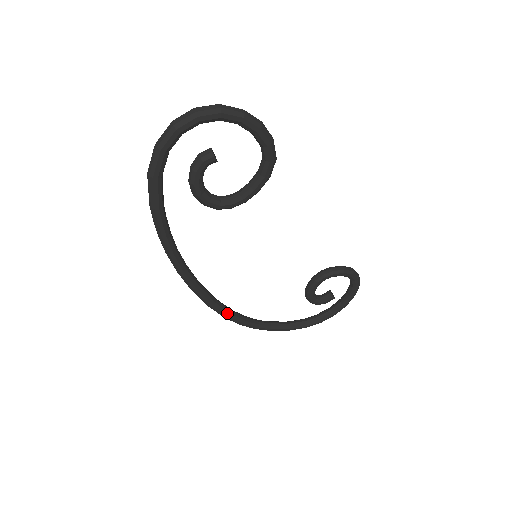
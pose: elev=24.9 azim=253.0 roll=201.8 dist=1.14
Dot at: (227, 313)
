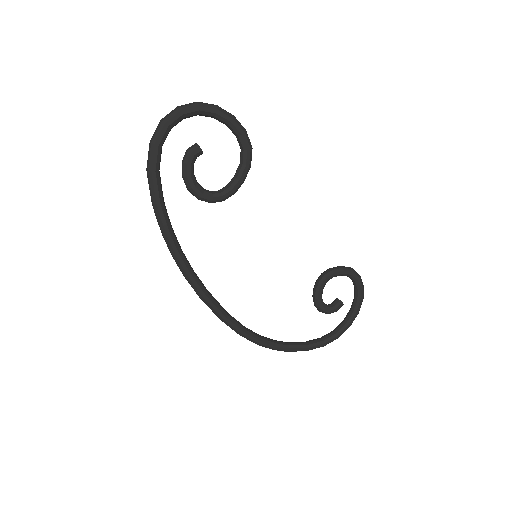
Dot at: (241, 328)
